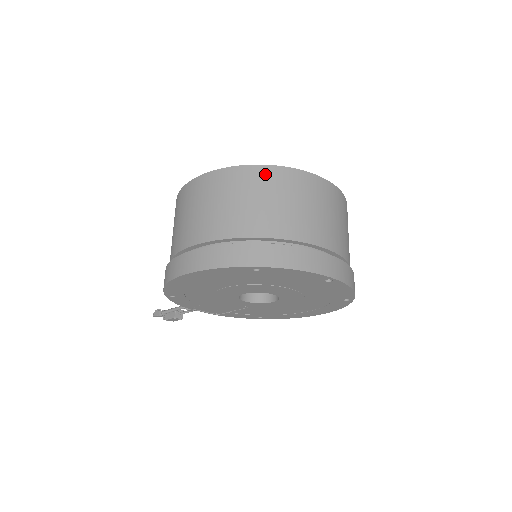
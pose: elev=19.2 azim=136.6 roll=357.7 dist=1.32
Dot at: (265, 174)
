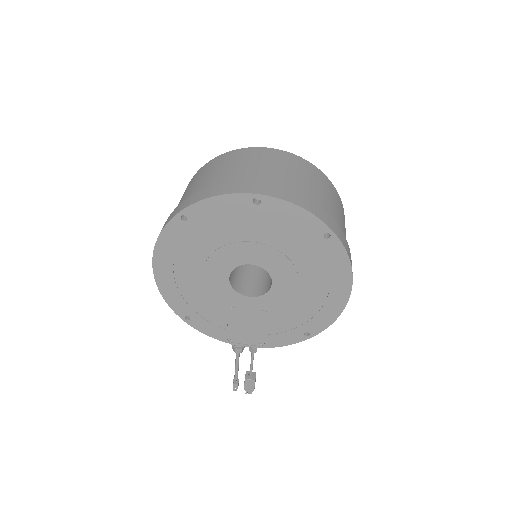
Dot at: (206, 166)
